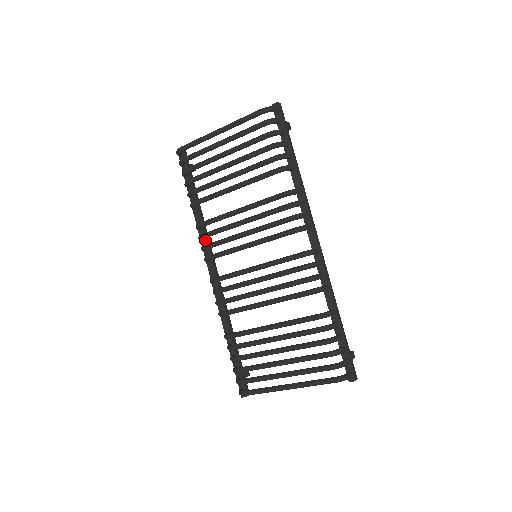
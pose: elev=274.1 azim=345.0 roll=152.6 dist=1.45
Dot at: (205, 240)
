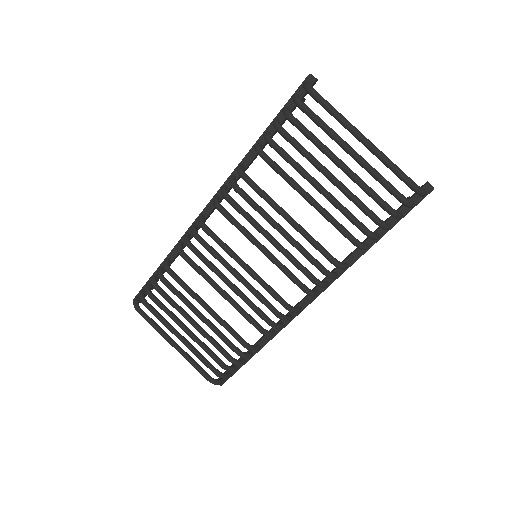
Dot at: occluded
